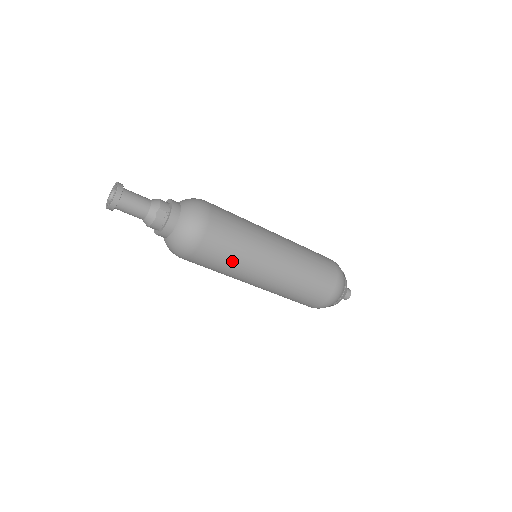
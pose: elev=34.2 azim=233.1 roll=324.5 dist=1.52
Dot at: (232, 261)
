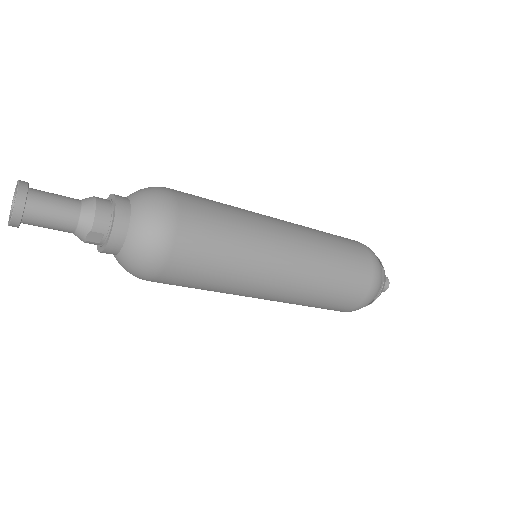
Dot at: (206, 289)
